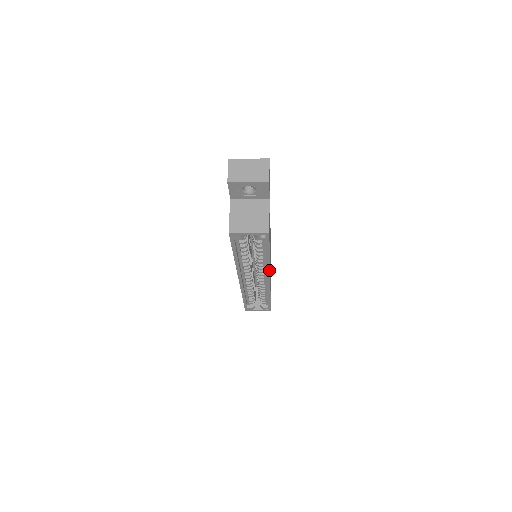
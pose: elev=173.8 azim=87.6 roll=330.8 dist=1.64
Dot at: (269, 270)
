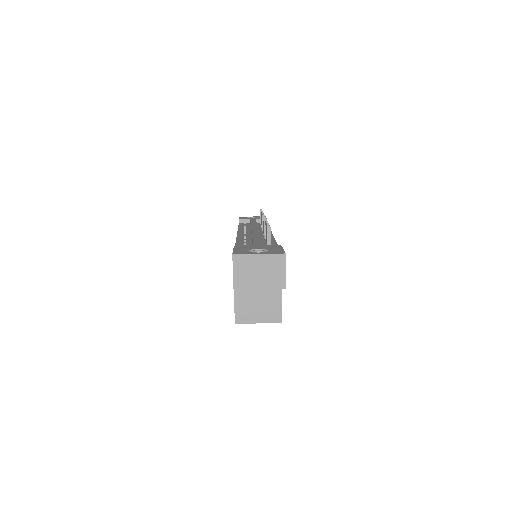
Dot at: occluded
